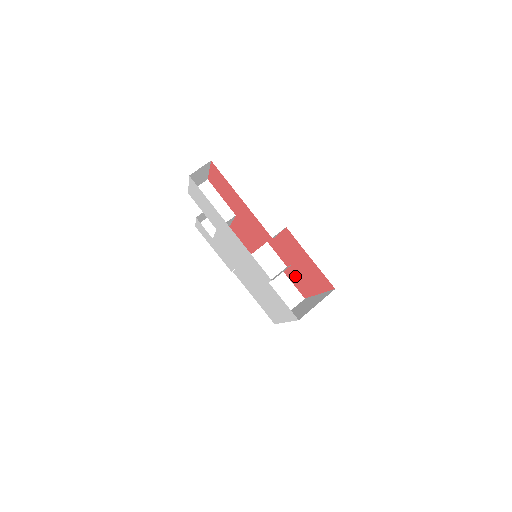
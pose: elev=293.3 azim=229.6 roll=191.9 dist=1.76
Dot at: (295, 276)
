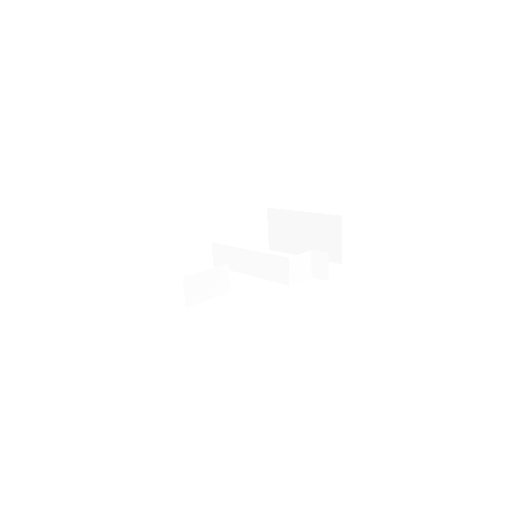
Dot at: occluded
